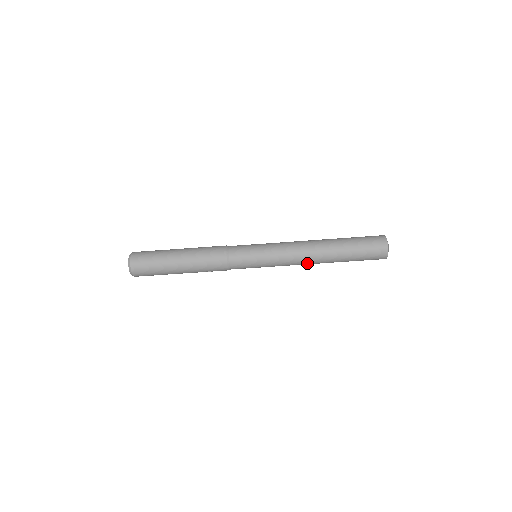
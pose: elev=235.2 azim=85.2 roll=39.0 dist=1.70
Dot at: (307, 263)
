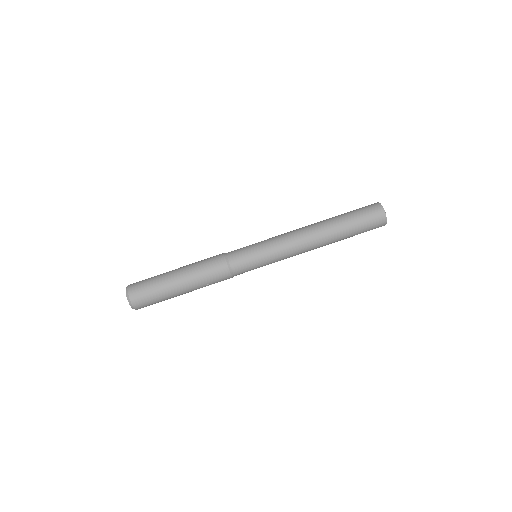
Dot at: (309, 249)
